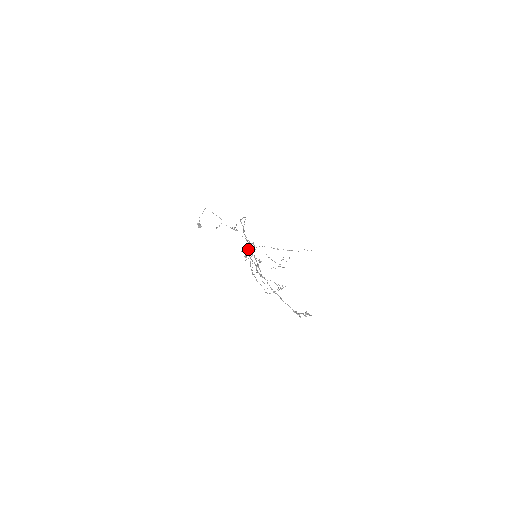
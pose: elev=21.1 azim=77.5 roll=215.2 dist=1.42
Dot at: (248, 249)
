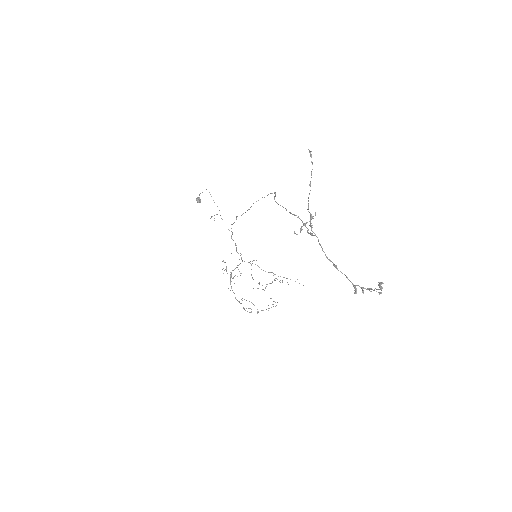
Dot at: (310, 190)
